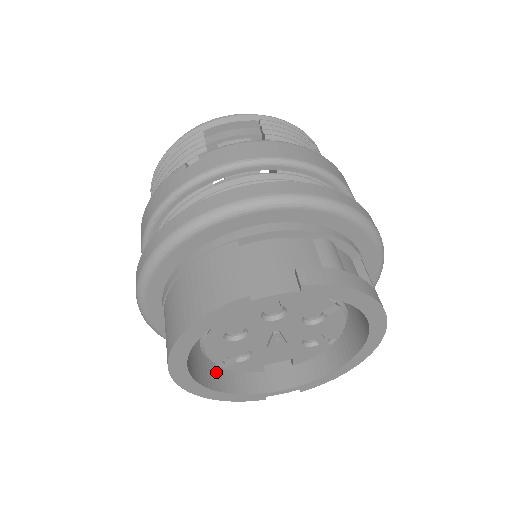
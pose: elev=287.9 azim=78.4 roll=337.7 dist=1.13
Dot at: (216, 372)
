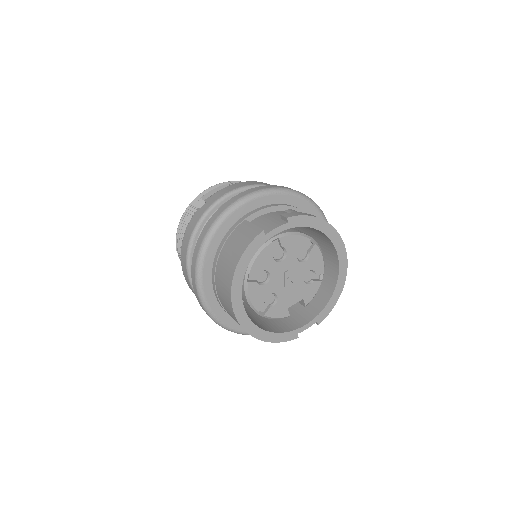
Dot at: (260, 325)
